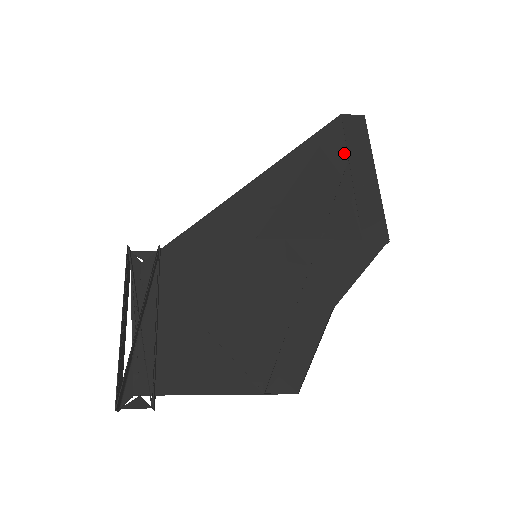
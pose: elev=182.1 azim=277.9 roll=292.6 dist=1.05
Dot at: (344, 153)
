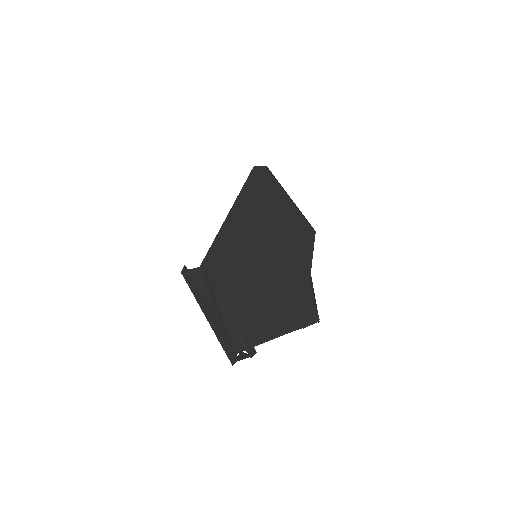
Dot at: (268, 189)
